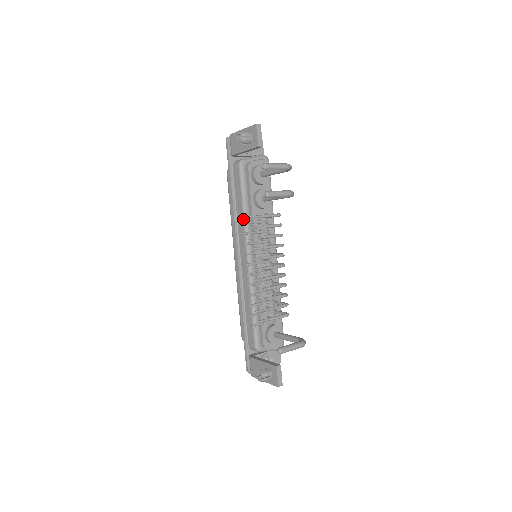
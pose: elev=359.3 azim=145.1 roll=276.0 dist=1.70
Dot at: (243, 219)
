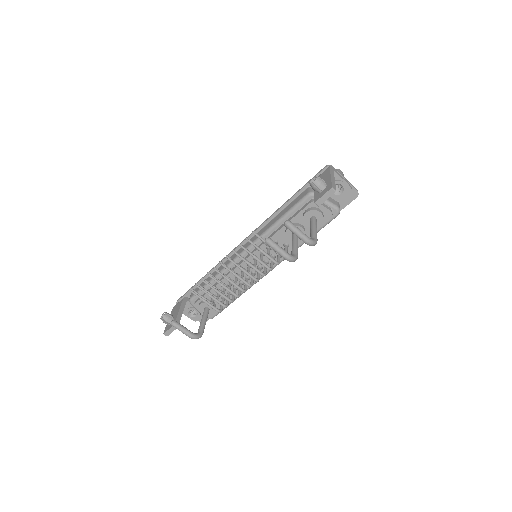
Dot at: (269, 227)
